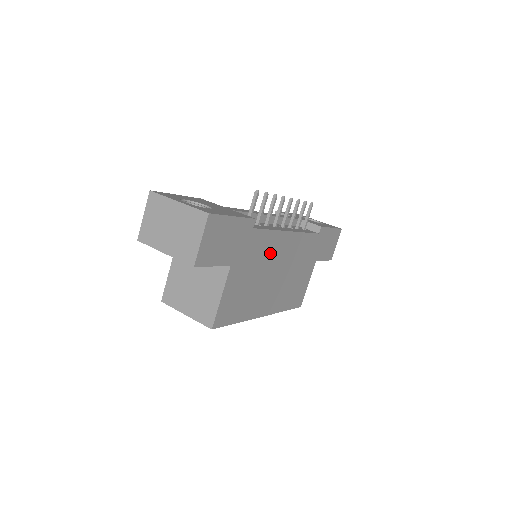
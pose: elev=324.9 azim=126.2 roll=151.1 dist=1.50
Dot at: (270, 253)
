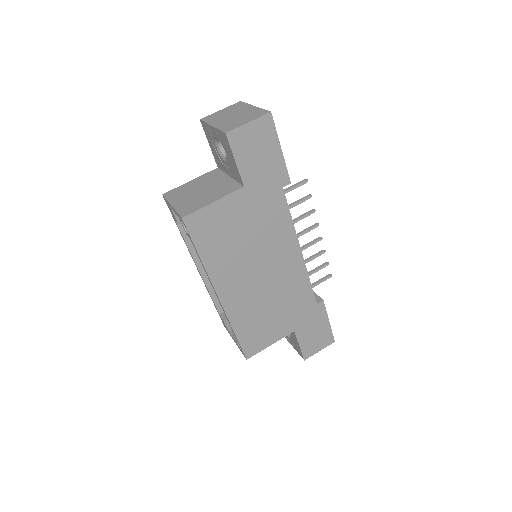
Dot at: (274, 239)
